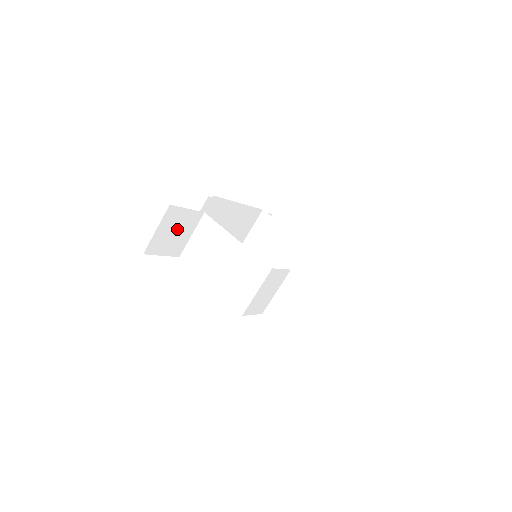
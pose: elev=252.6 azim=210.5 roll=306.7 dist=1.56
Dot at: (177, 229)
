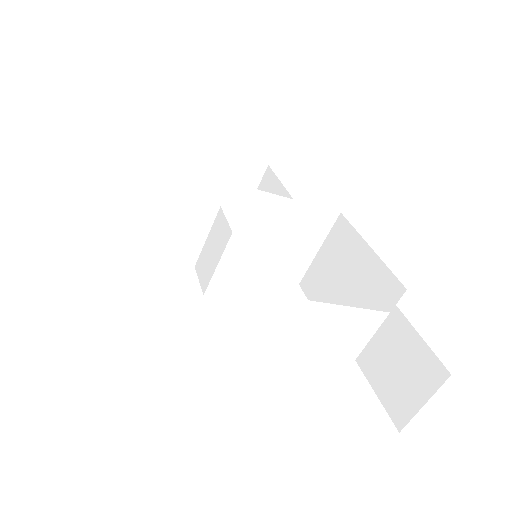
Dot at: occluded
